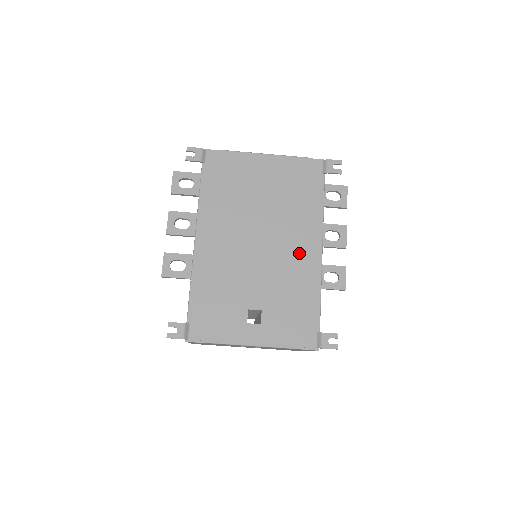
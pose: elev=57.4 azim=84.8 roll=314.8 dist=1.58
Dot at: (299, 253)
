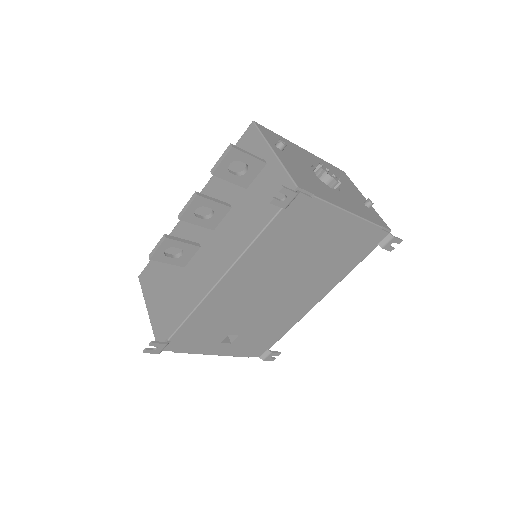
Dot at: (301, 302)
